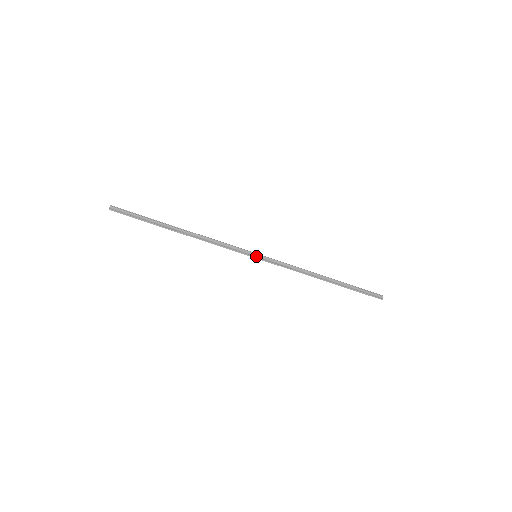
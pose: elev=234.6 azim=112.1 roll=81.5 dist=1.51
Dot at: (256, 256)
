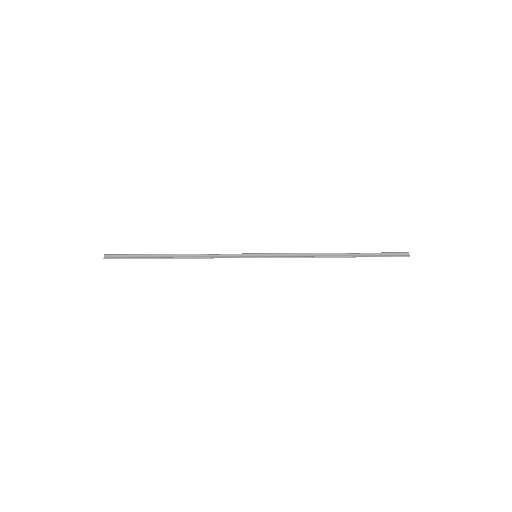
Dot at: (256, 256)
